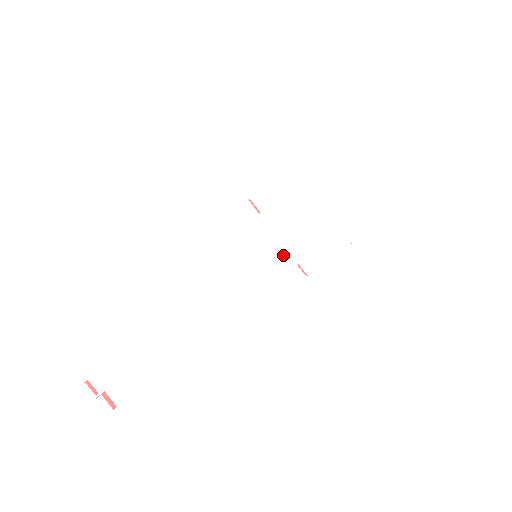
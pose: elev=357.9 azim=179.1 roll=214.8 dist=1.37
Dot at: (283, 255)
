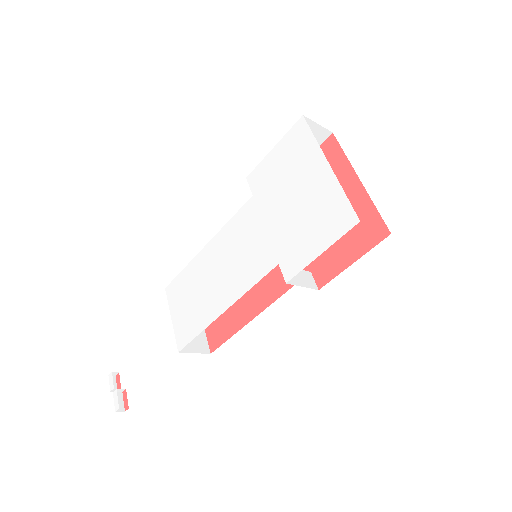
Dot at: (265, 250)
